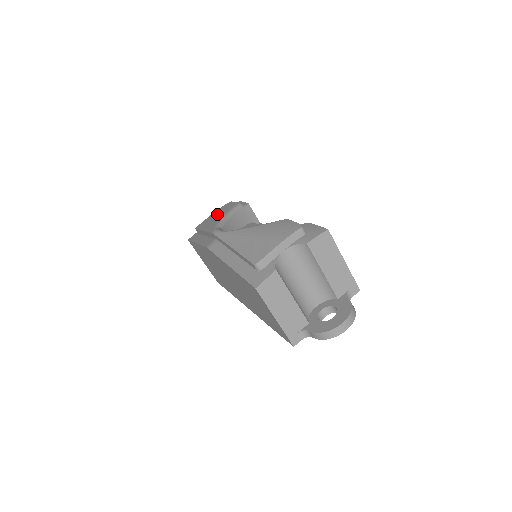
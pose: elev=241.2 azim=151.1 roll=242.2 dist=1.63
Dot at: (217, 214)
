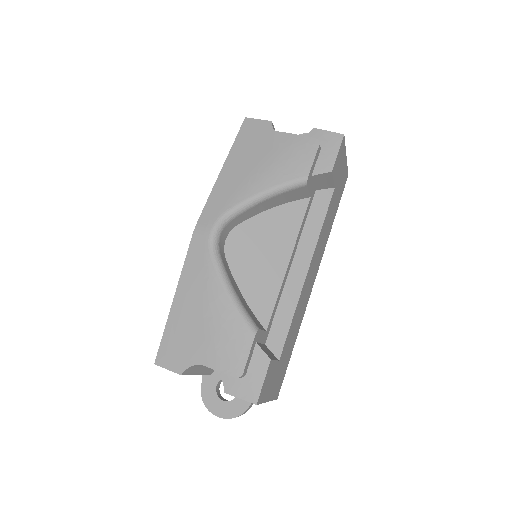
Dot at: (272, 161)
